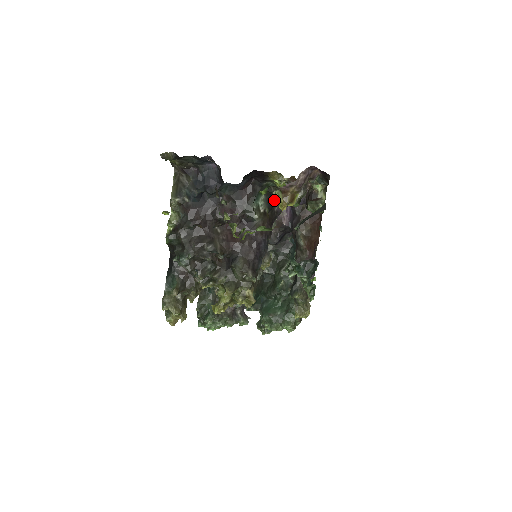
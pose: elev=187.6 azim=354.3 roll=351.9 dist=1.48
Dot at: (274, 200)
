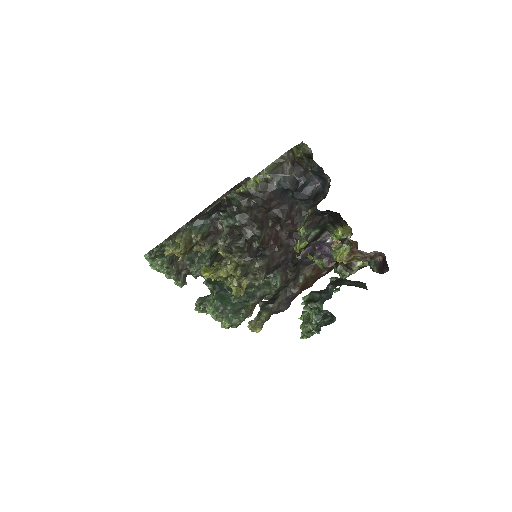
Dot at: (318, 238)
